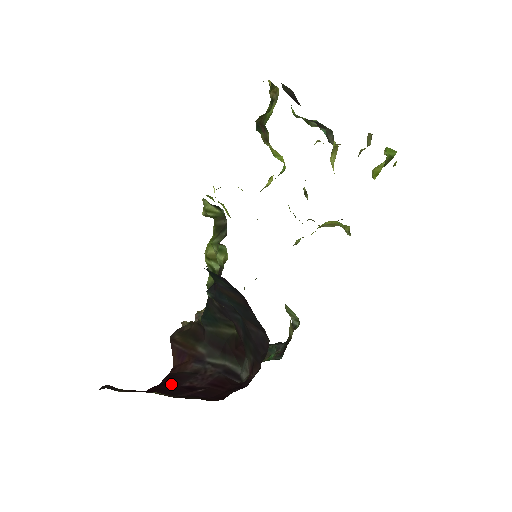
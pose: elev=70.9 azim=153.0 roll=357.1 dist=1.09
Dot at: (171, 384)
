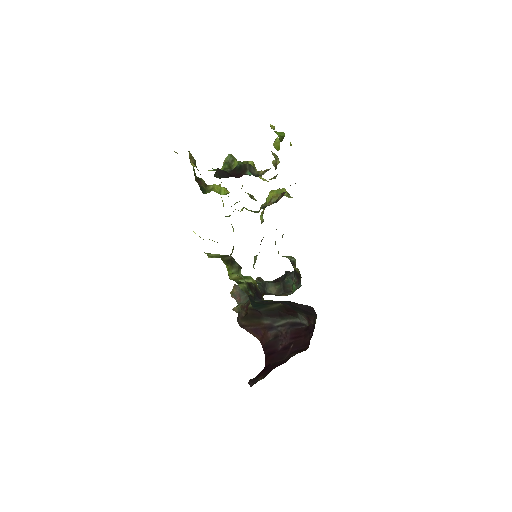
Dot at: (272, 353)
